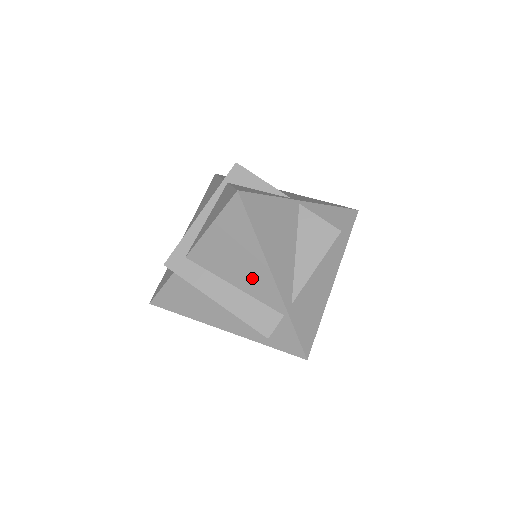
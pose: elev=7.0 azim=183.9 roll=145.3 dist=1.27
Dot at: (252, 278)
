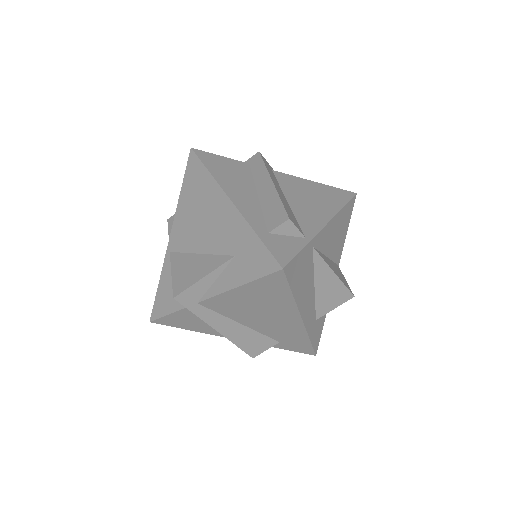
Dot at: (309, 210)
